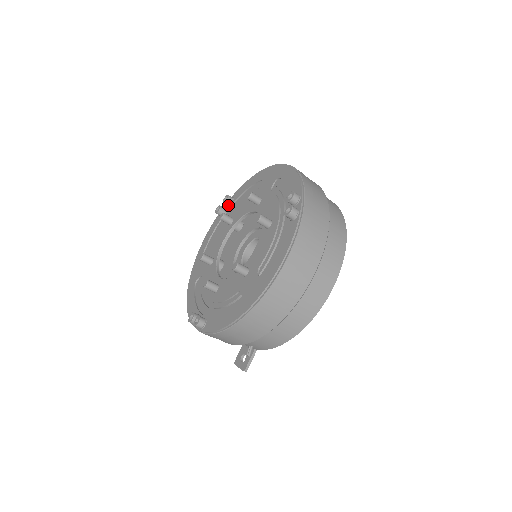
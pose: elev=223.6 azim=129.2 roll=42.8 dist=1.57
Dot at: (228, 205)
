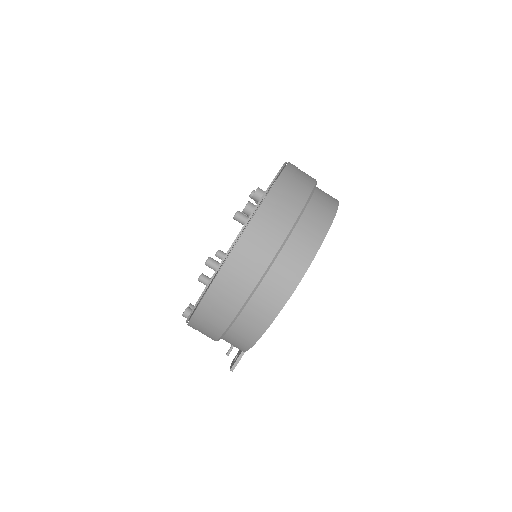
Dot at: occluded
